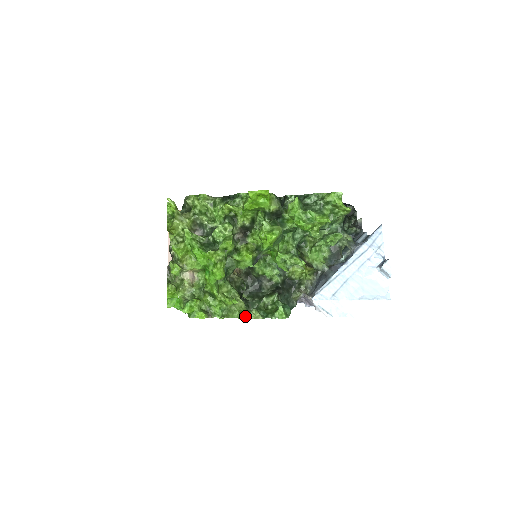
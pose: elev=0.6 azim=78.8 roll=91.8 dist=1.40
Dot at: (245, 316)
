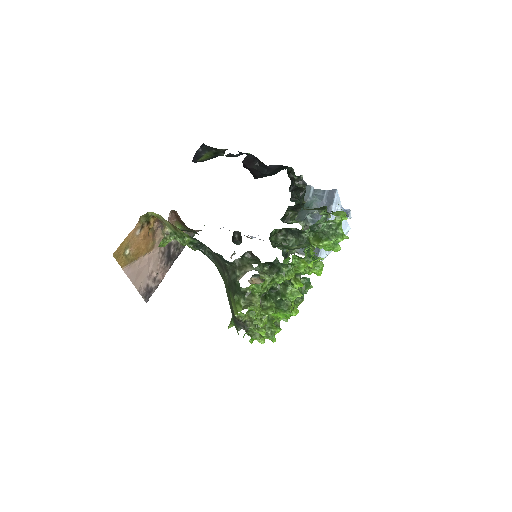
Dot at: occluded
